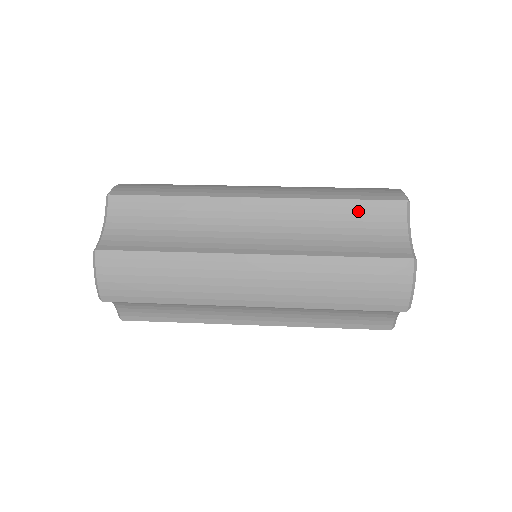
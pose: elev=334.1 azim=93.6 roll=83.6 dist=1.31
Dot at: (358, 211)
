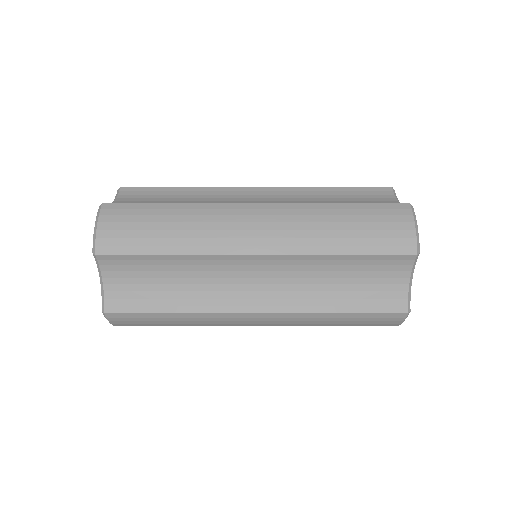
Dot at: (350, 193)
